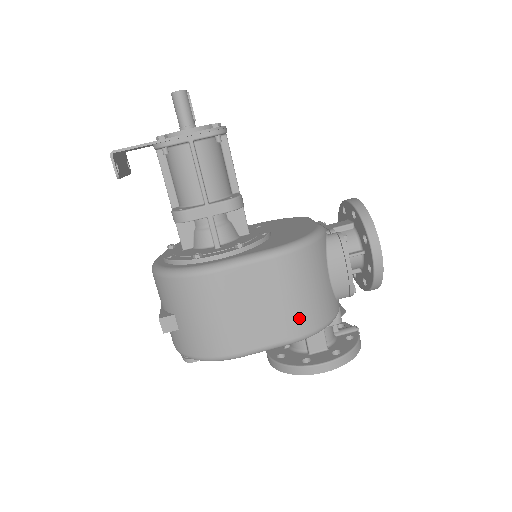
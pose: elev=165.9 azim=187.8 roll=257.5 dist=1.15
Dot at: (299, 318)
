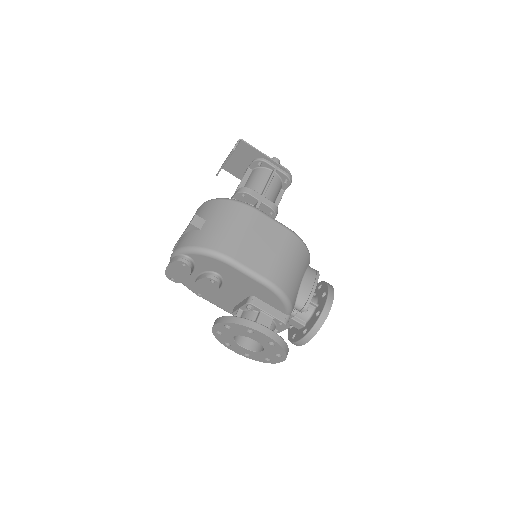
Dot at: (280, 272)
